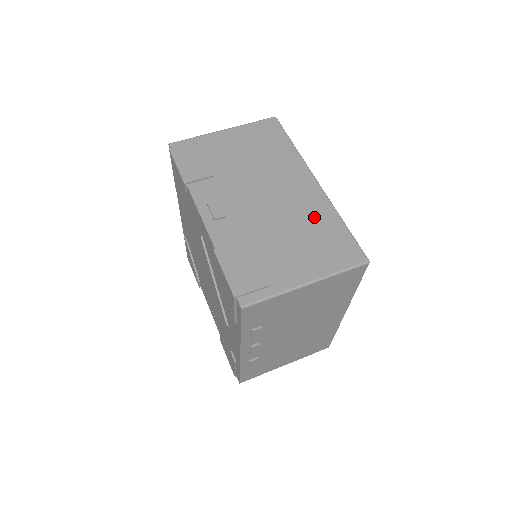
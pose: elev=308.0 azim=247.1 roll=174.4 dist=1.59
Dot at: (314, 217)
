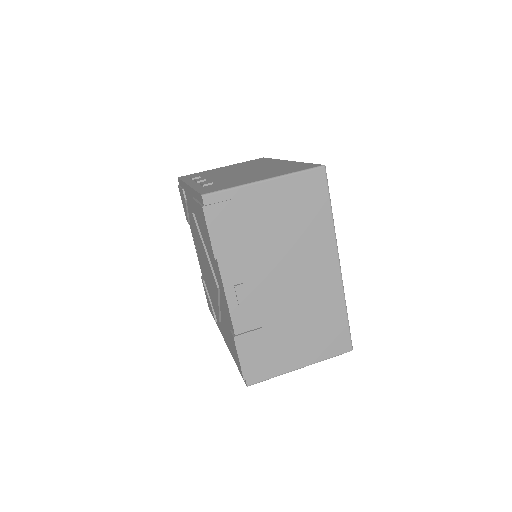
Dot at: (325, 306)
